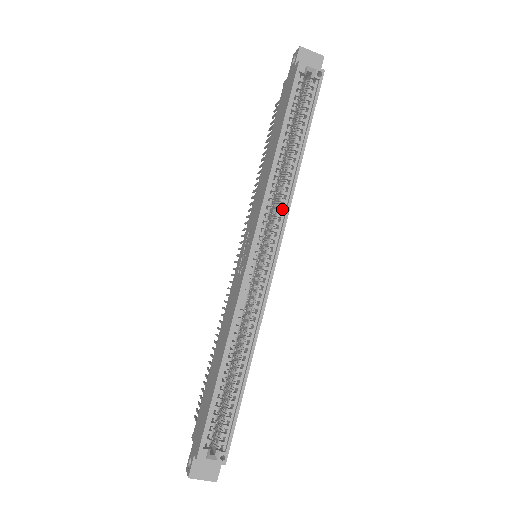
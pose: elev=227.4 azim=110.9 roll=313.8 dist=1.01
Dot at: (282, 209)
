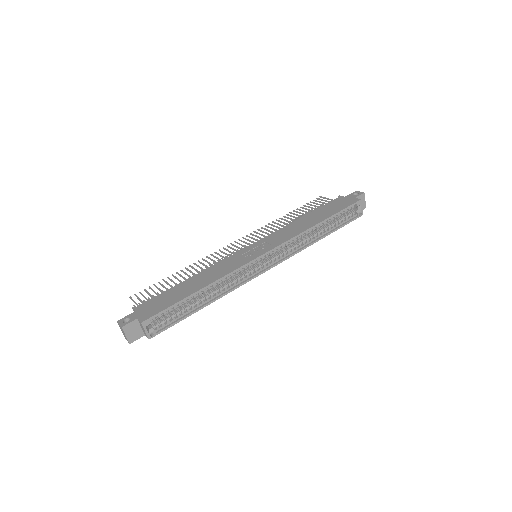
Dot at: (292, 250)
